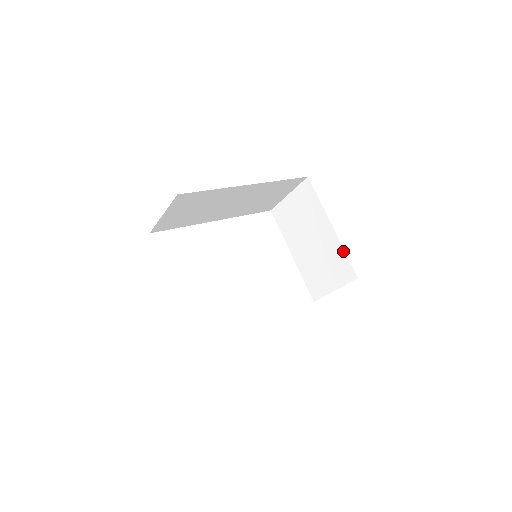
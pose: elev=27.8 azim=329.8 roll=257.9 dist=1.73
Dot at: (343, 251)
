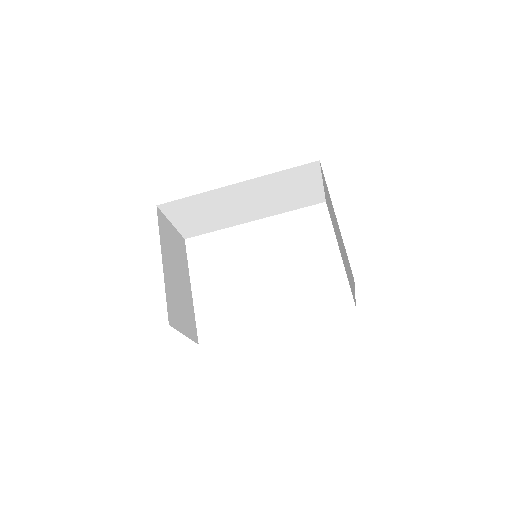
Dot at: (344, 246)
